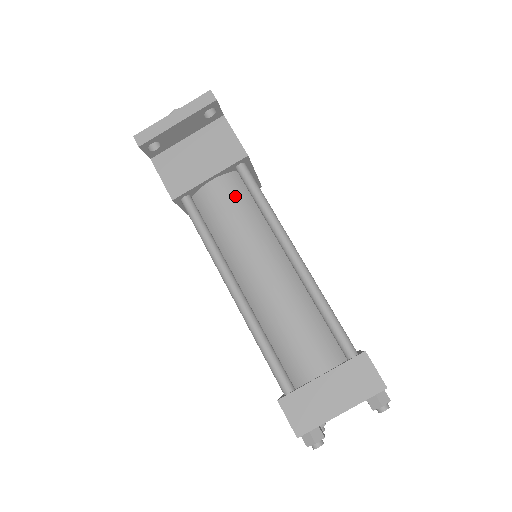
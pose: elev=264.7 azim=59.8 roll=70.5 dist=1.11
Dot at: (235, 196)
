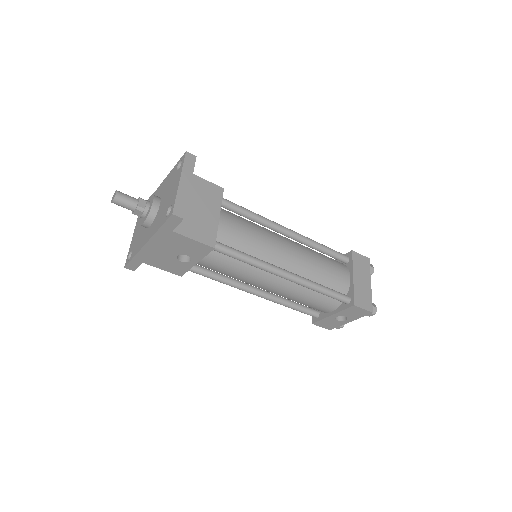
Dot at: (237, 220)
